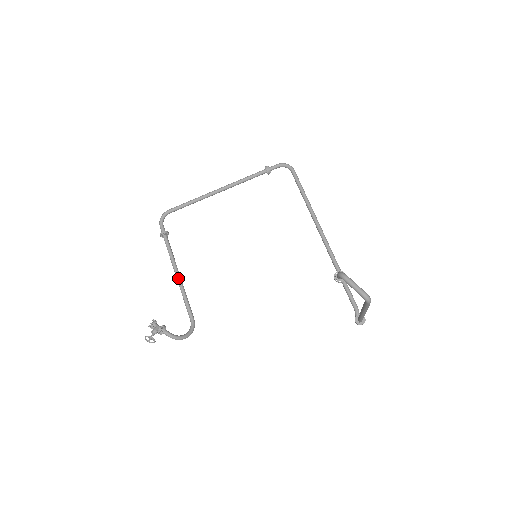
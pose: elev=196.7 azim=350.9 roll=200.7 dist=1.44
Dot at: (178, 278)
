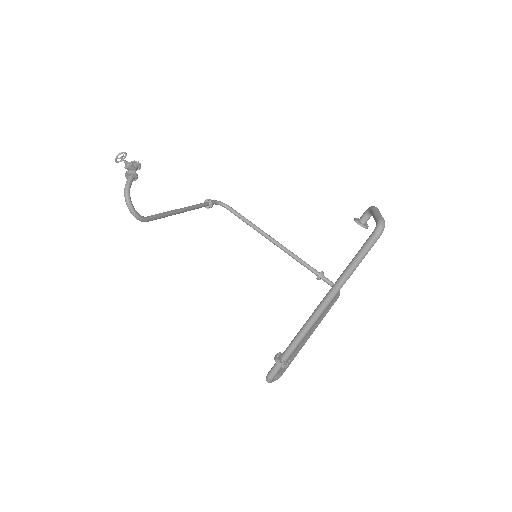
Dot at: (180, 209)
